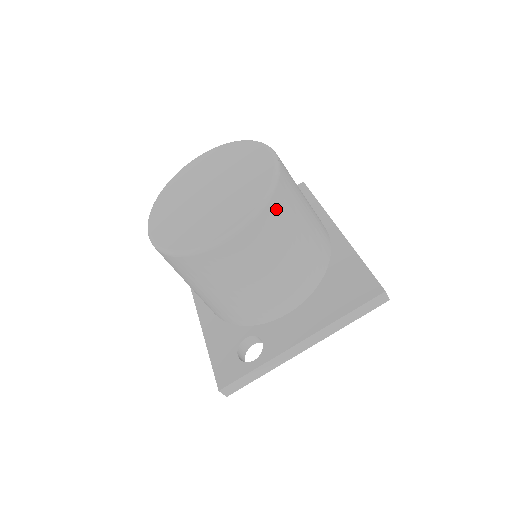
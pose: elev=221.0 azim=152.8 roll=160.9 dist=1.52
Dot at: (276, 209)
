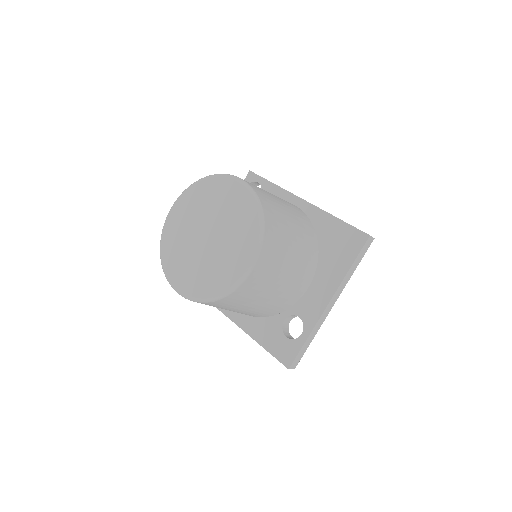
Dot at: (271, 226)
